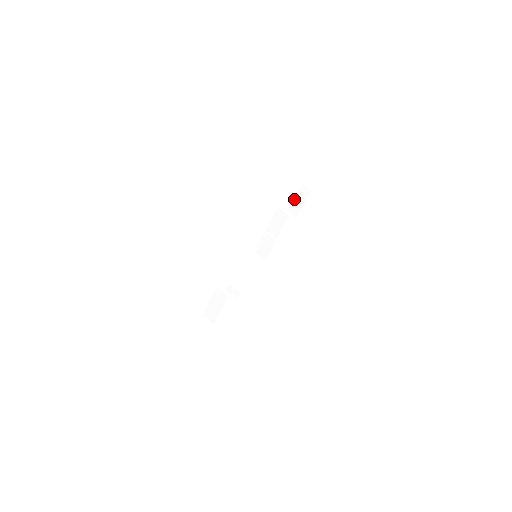
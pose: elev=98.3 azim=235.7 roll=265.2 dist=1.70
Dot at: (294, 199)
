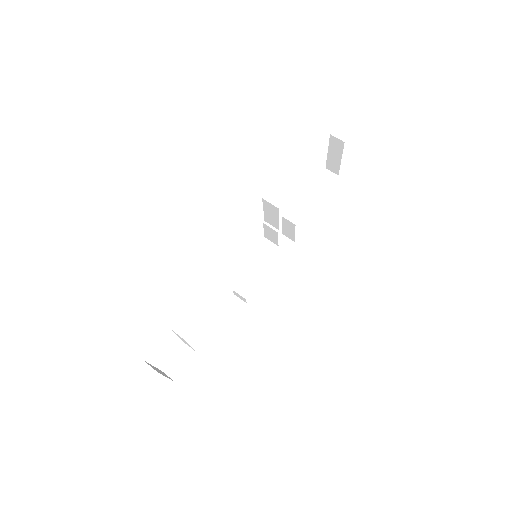
Dot at: (328, 153)
